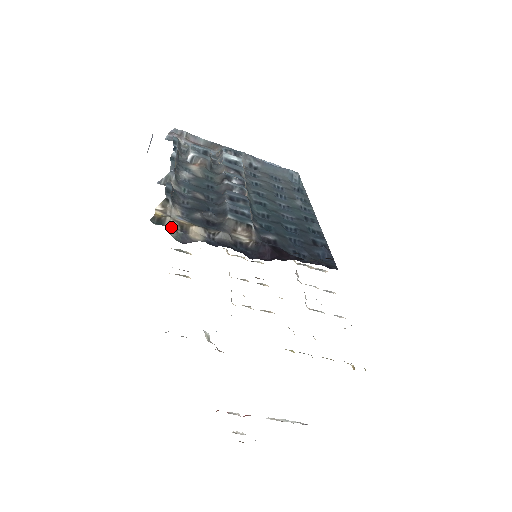
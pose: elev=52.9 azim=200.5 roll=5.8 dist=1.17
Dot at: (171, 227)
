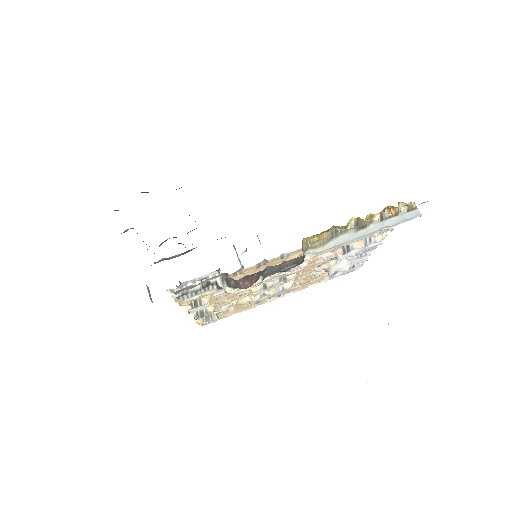
Dot at: occluded
